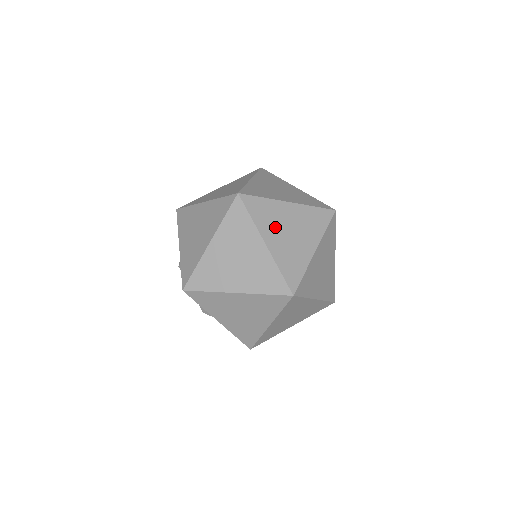
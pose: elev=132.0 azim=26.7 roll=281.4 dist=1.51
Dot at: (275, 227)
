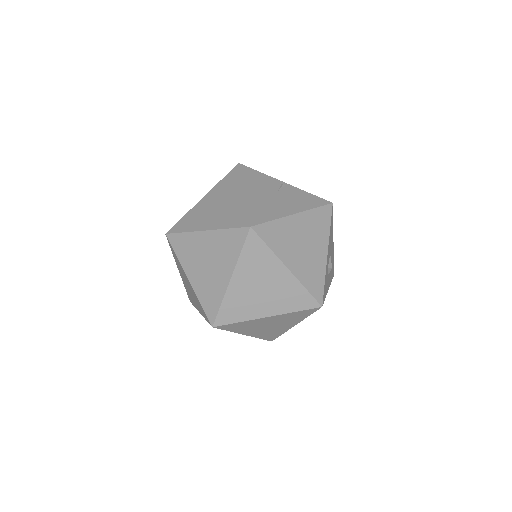
Dot at: (253, 275)
